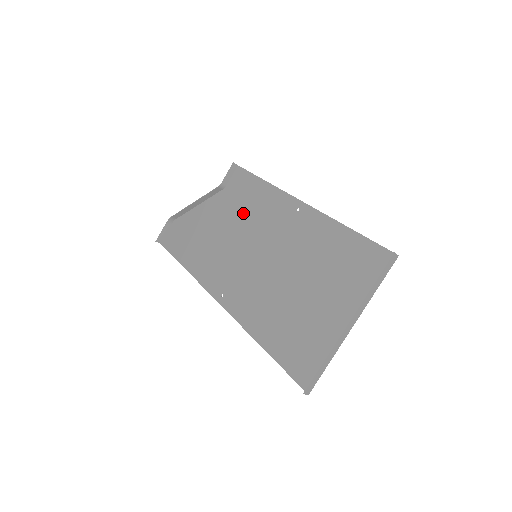
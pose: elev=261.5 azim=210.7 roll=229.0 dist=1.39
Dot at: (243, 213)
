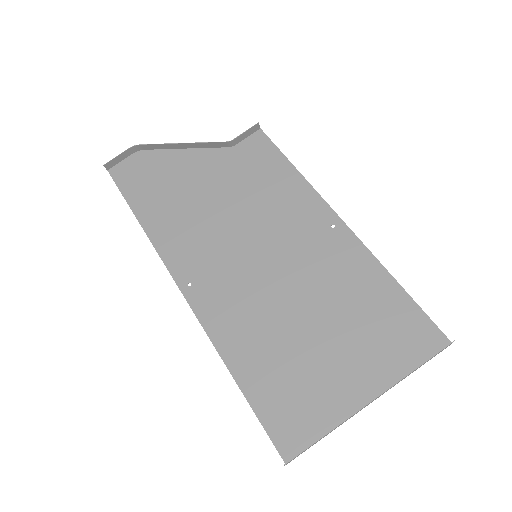
Dot at: (252, 192)
